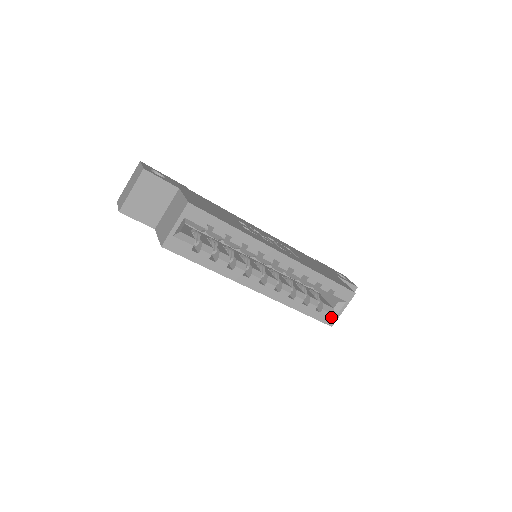
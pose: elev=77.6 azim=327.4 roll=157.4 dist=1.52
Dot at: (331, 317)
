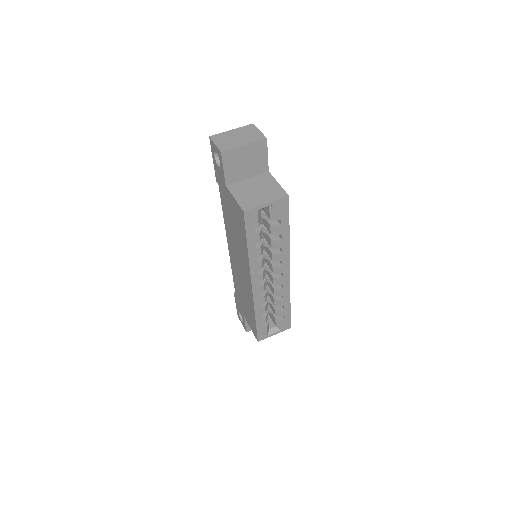
Dot at: (264, 335)
